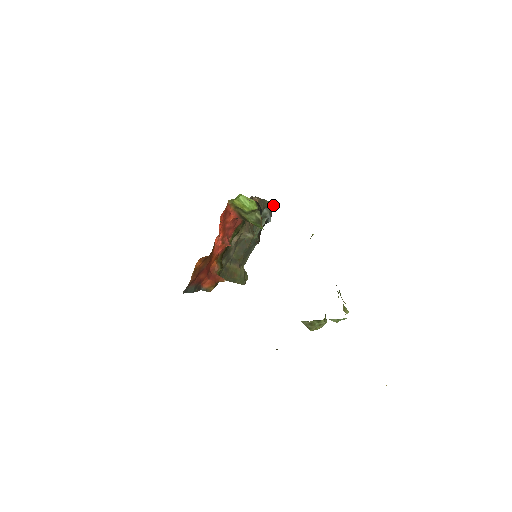
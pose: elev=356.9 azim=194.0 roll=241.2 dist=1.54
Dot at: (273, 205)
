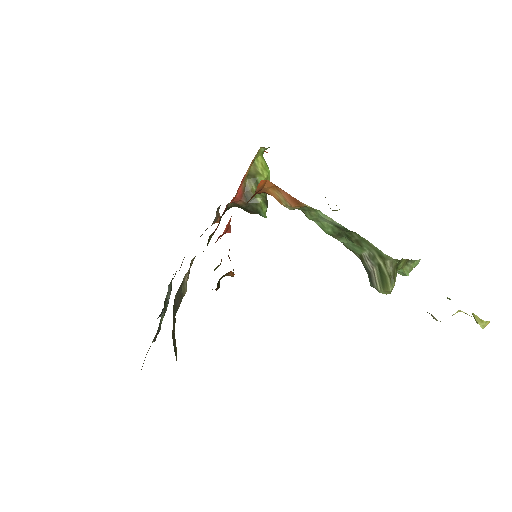
Dot at: (171, 289)
